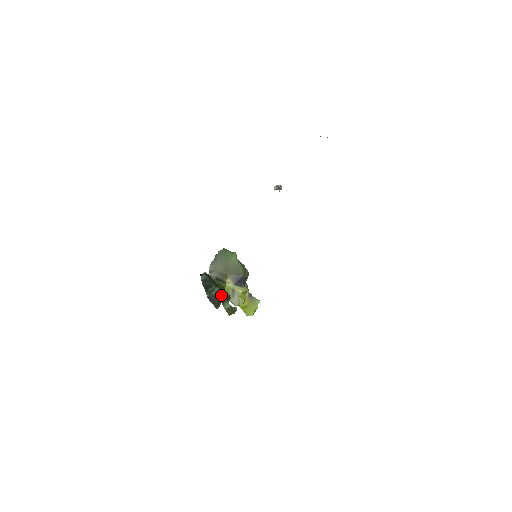
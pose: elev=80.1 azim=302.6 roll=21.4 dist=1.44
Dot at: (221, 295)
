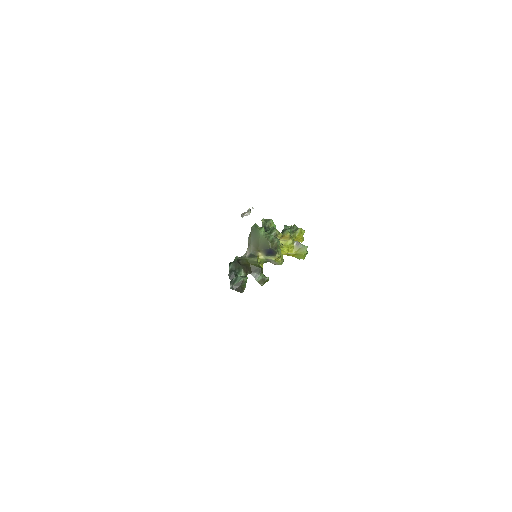
Dot at: (243, 282)
